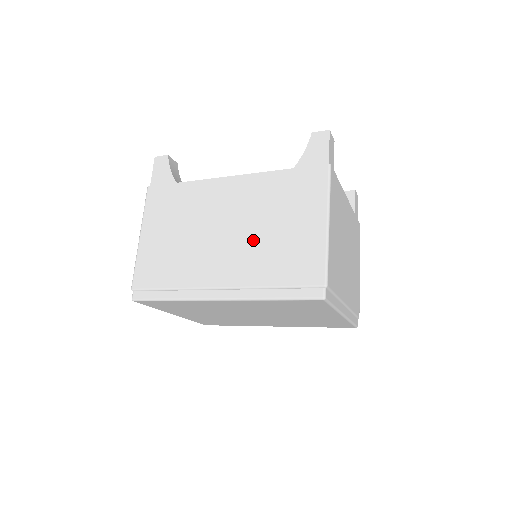
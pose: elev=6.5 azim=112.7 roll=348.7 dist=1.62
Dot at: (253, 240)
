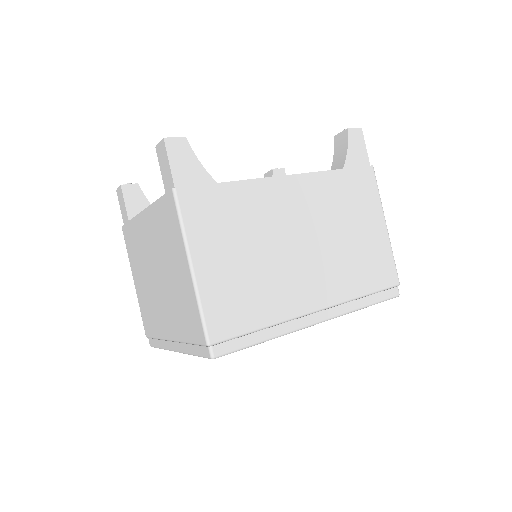
Dot at: (334, 251)
